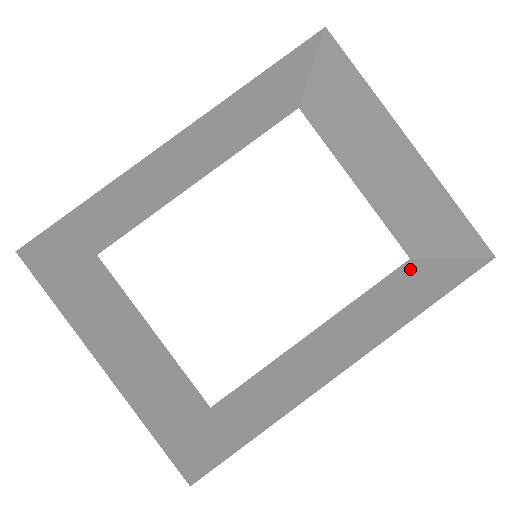
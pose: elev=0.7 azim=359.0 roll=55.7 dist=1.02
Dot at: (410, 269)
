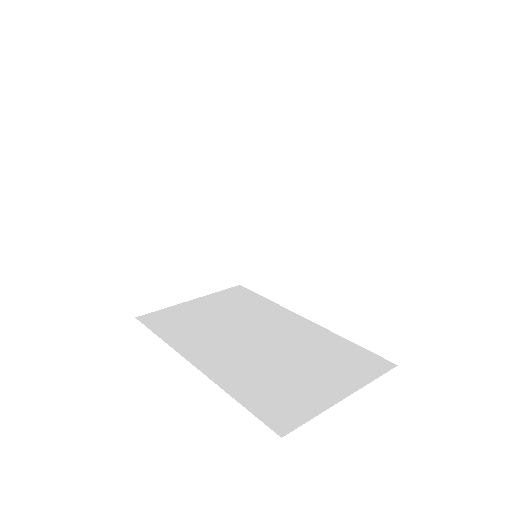
Dot at: (359, 371)
